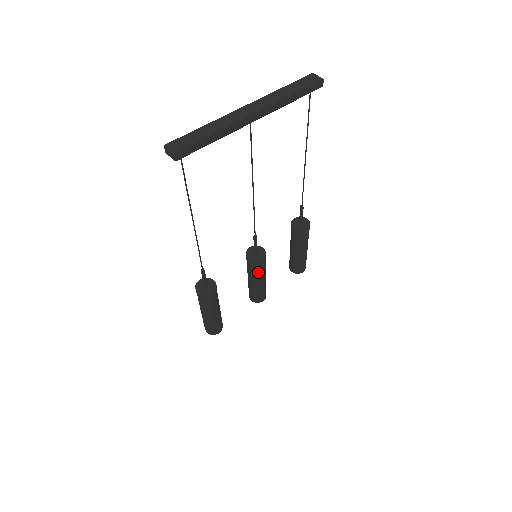
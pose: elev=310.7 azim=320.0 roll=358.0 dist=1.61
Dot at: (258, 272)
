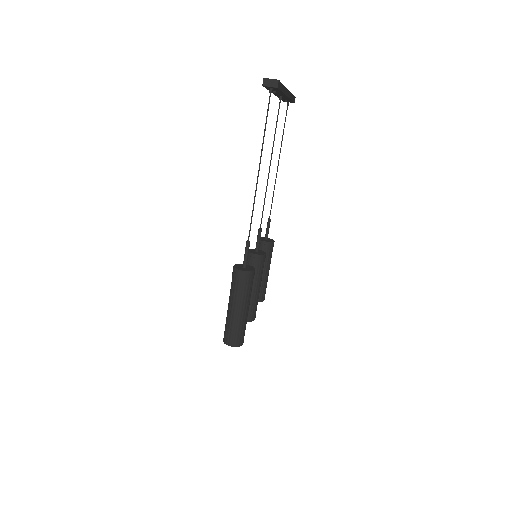
Dot at: (261, 272)
